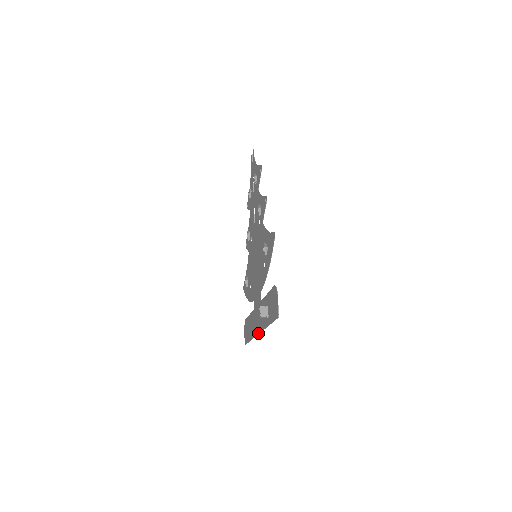
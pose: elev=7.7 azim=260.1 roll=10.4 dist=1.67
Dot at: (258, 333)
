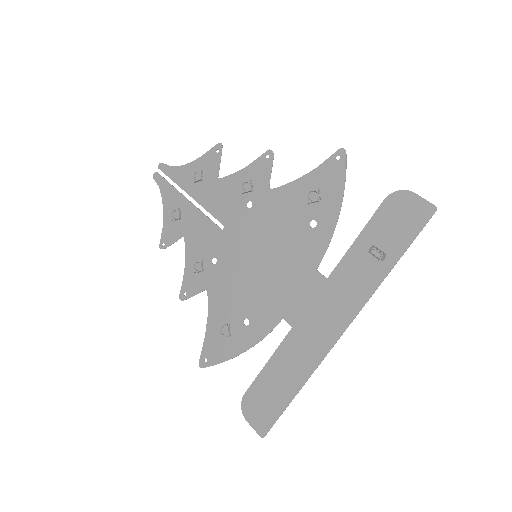
Dot at: (343, 331)
